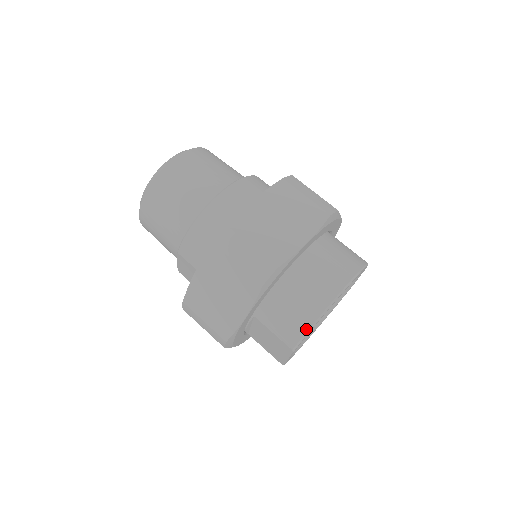
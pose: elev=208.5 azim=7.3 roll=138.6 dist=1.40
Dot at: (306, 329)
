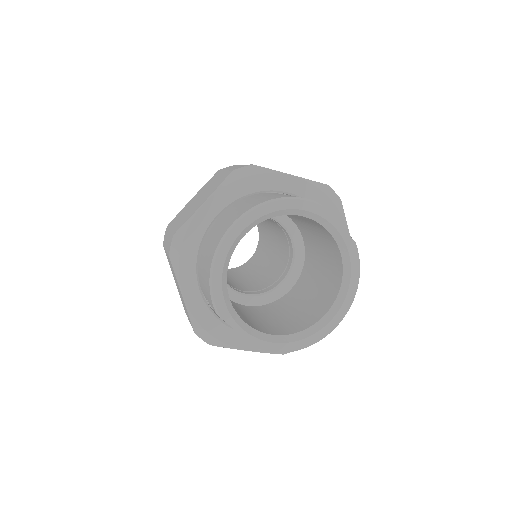
Dot at: (209, 283)
